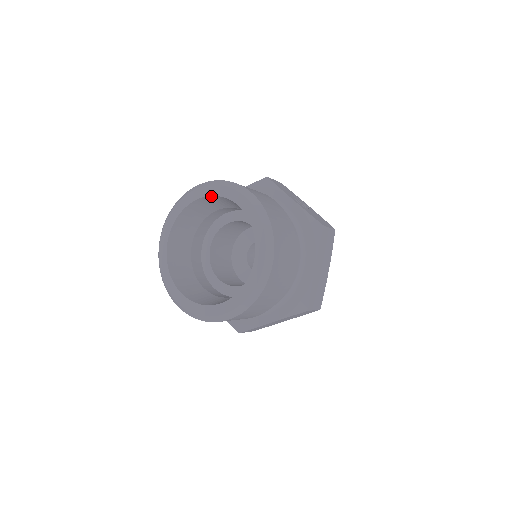
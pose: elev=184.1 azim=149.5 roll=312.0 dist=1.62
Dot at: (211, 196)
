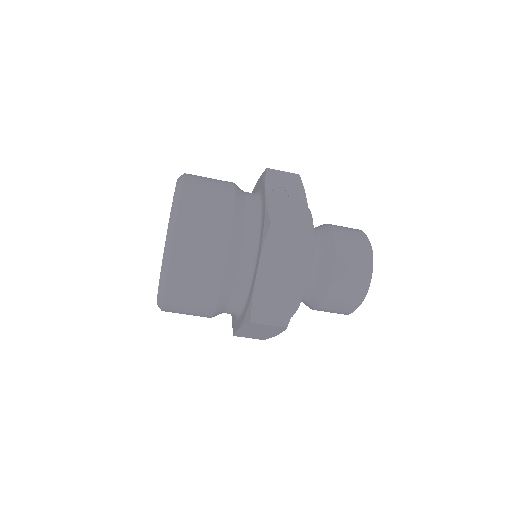
Dot at: occluded
